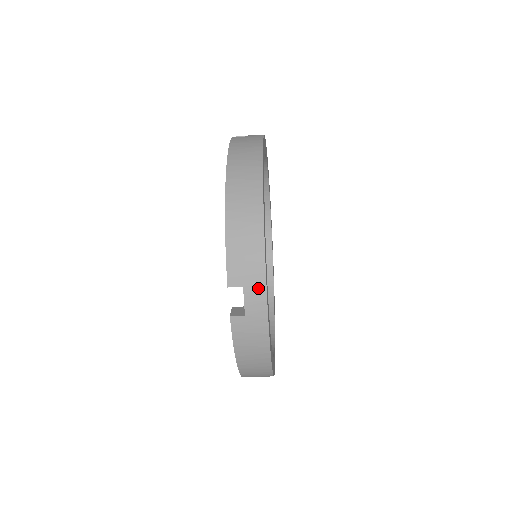
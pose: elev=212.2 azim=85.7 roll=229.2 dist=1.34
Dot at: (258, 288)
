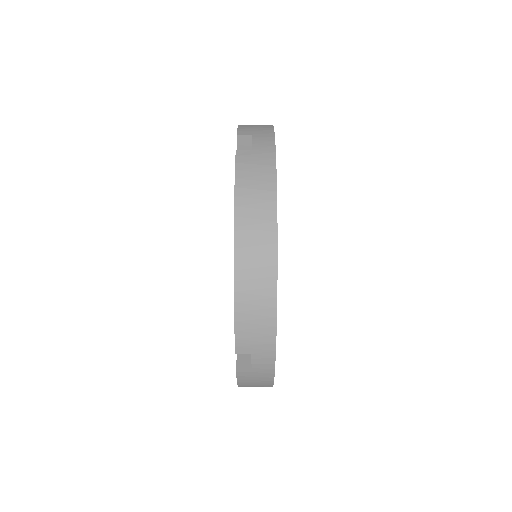
Dot at: (266, 135)
